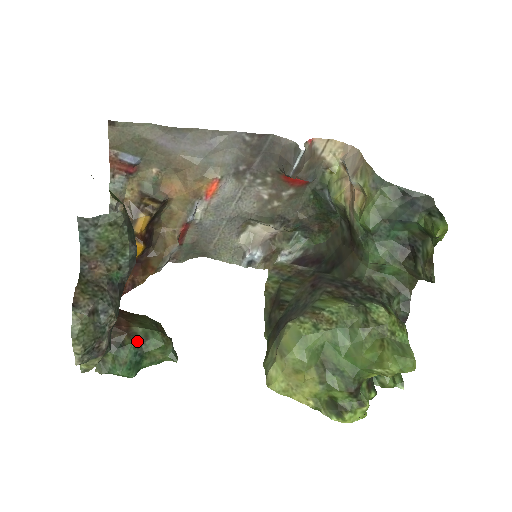
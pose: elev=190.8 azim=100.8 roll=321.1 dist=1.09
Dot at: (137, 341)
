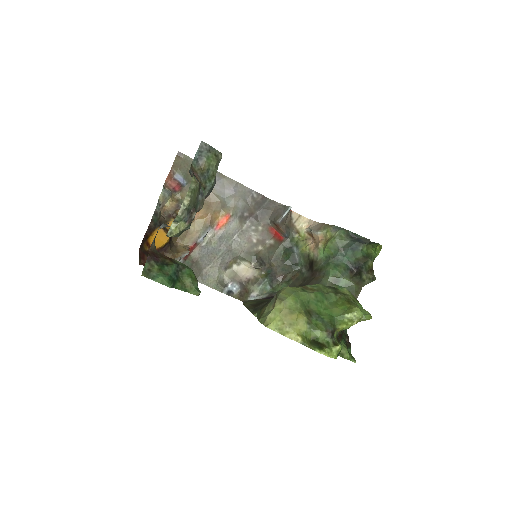
Dot at: (177, 266)
